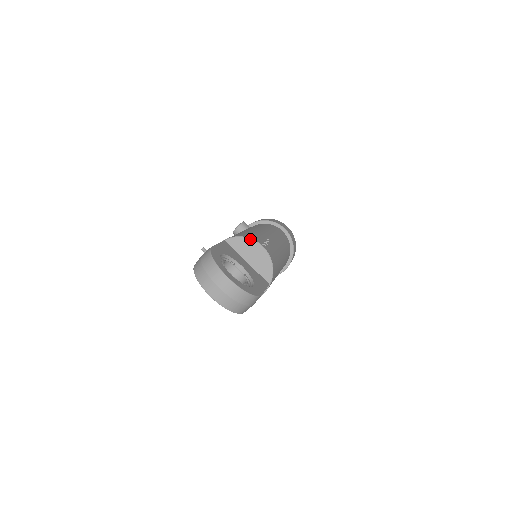
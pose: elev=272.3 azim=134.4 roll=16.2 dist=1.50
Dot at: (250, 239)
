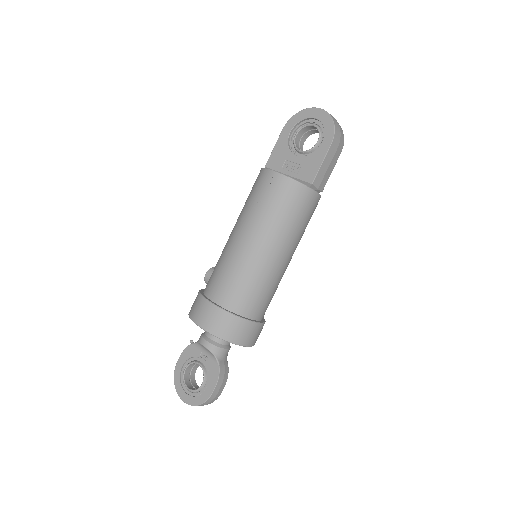
Dot at: occluded
